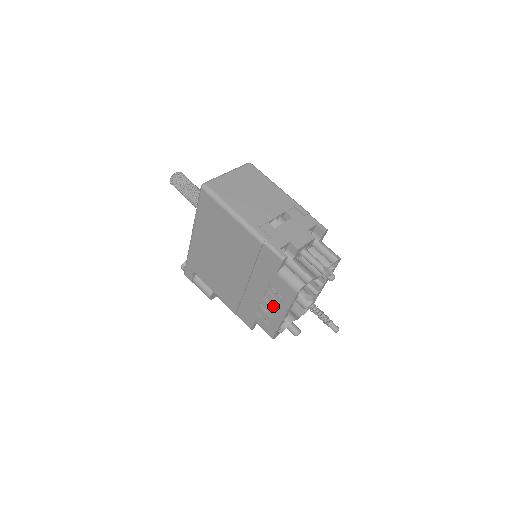
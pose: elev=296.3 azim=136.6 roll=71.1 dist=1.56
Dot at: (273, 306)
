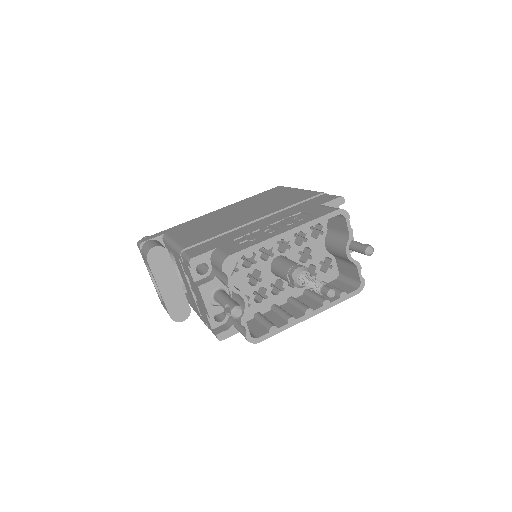
Dot at: (277, 227)
